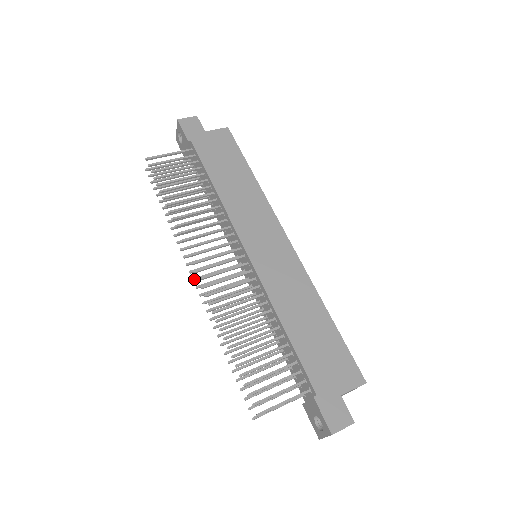
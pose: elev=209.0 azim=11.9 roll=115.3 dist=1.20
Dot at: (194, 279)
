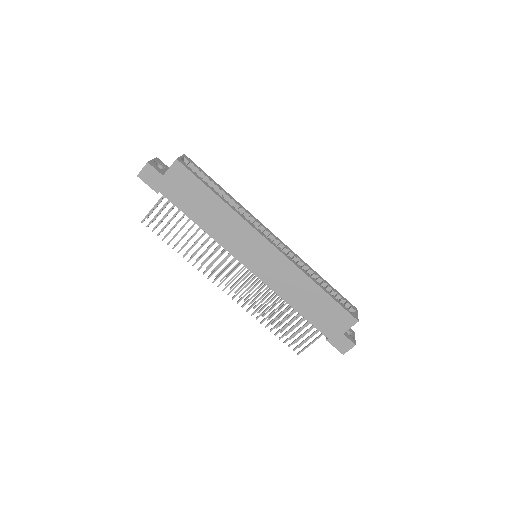
Dot at: occluded
